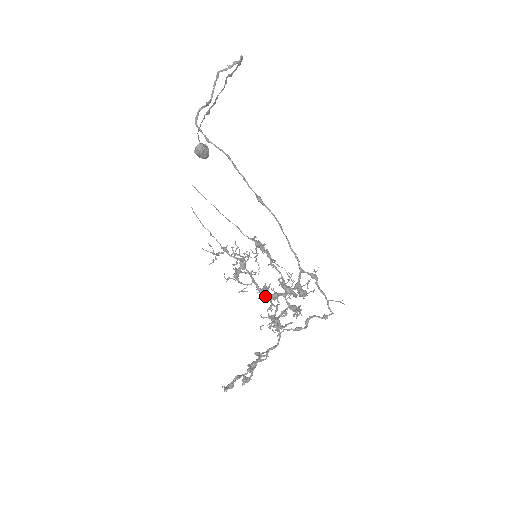
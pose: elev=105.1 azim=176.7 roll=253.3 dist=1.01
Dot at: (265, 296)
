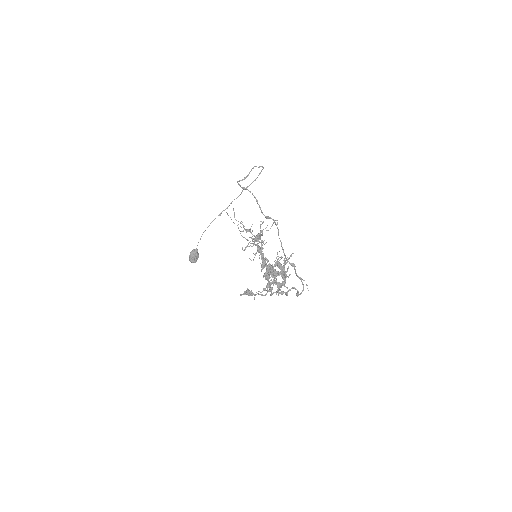
Dot at: (265, 266)
